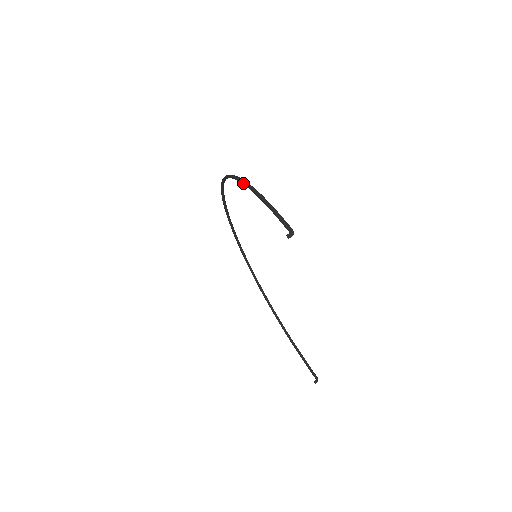
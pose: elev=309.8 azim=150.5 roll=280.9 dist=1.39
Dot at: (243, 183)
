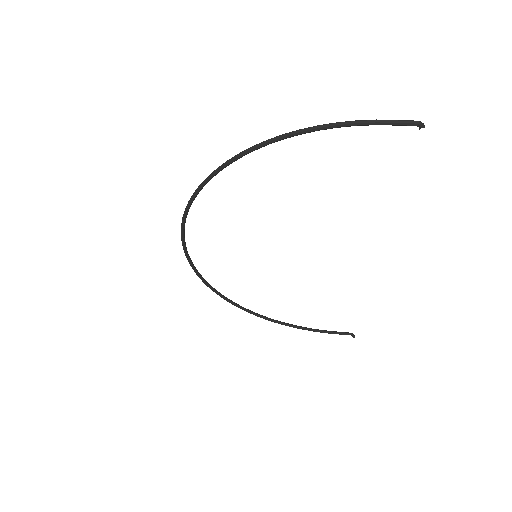
Dot at: (292, 135)
